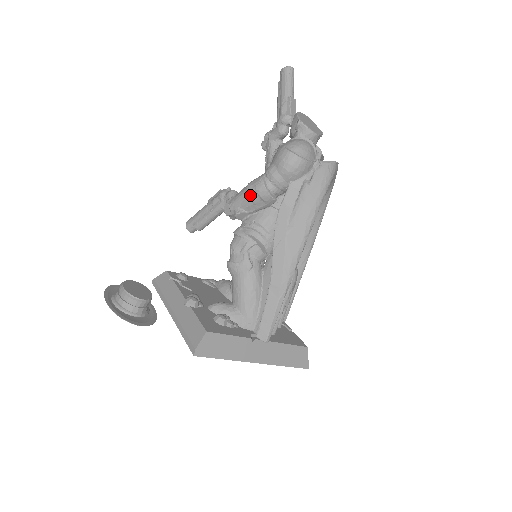
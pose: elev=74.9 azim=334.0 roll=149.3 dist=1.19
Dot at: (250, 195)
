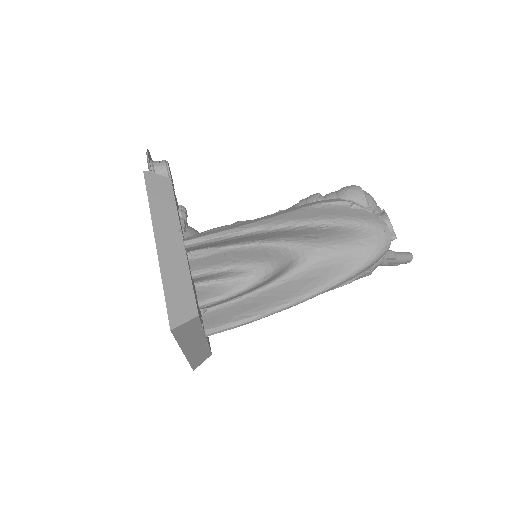
Dot at: (302, 200)
